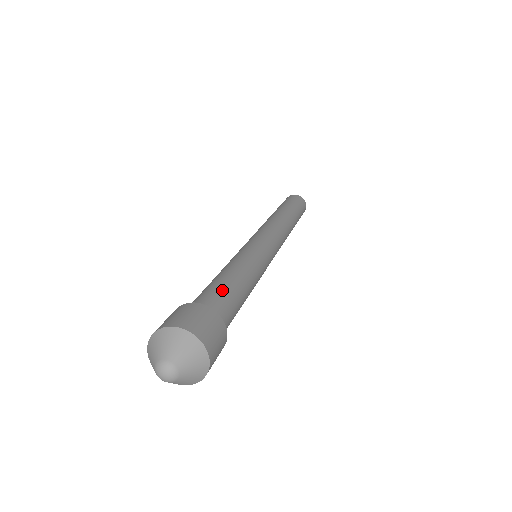
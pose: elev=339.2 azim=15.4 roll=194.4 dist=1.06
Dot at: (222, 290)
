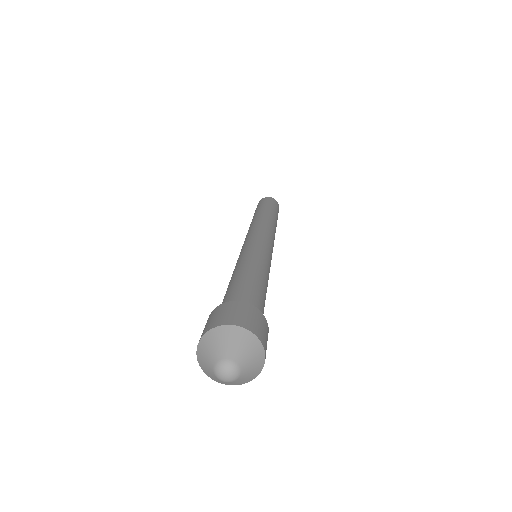
Dot at: (263, 300)
